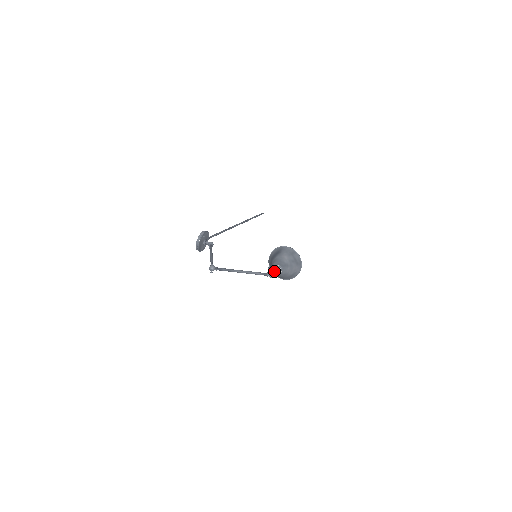
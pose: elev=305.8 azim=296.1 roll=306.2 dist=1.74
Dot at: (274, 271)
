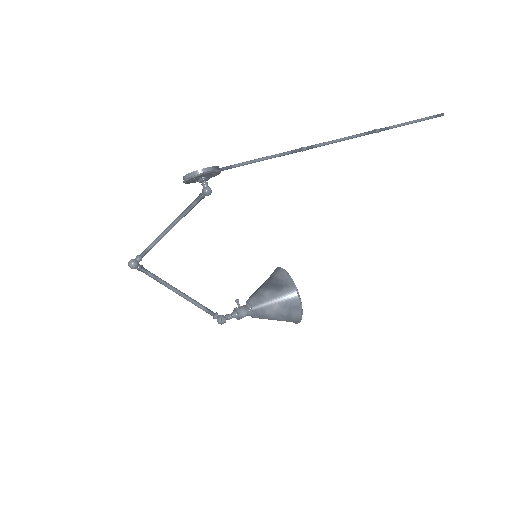
Dot at: (234, 315)
